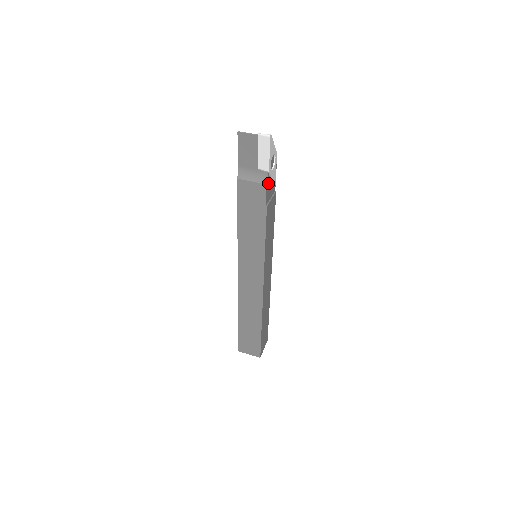
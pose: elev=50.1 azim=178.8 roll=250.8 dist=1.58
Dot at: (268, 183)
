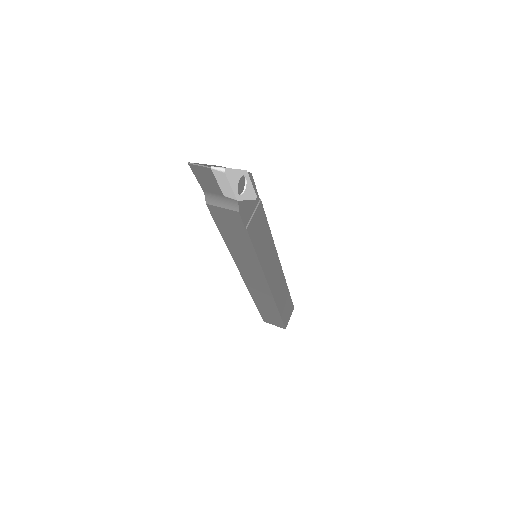
Dot at: (241, 207)
